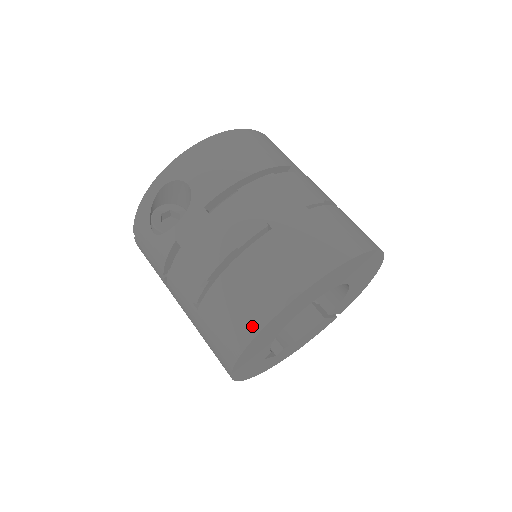
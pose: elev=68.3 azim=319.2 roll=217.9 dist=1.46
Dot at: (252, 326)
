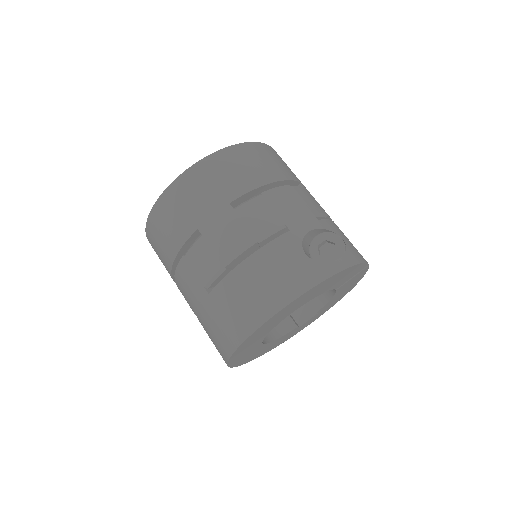
Dot at: occluded
